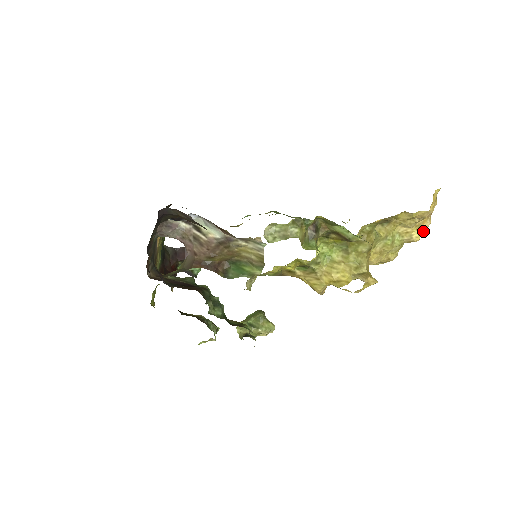
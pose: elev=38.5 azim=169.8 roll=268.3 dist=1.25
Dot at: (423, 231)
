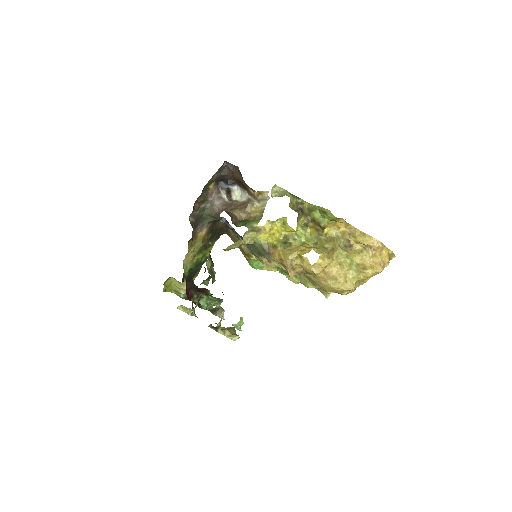
Dot at: (375, 270)
